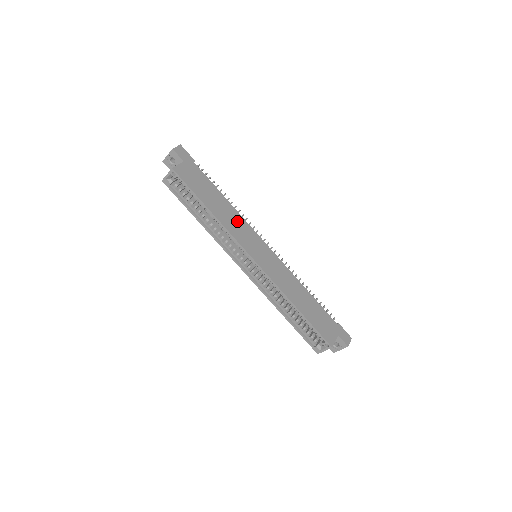
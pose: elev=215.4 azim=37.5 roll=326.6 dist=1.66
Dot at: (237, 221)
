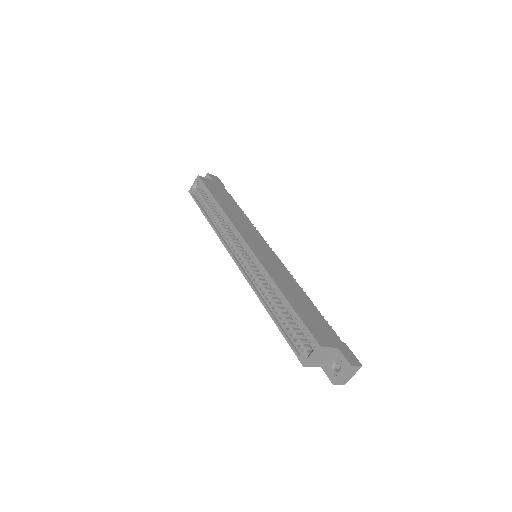
Dot at: (245, 223)
